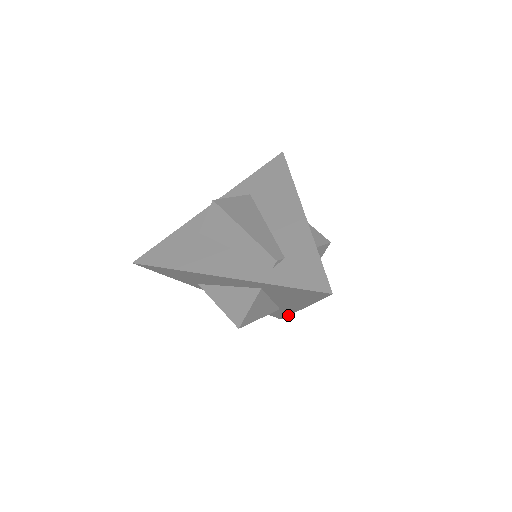
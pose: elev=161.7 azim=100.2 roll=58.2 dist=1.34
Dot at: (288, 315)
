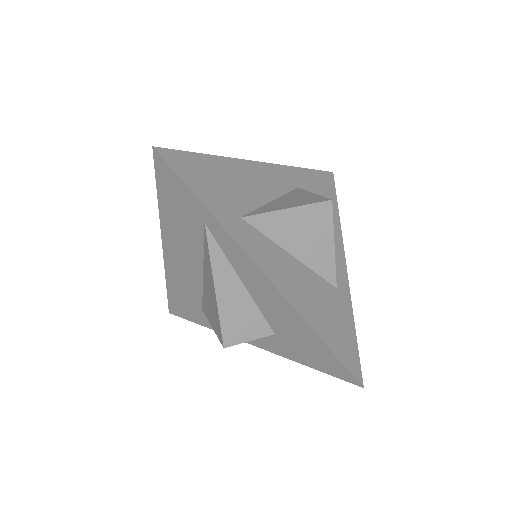
Dot at: (354, 327)
